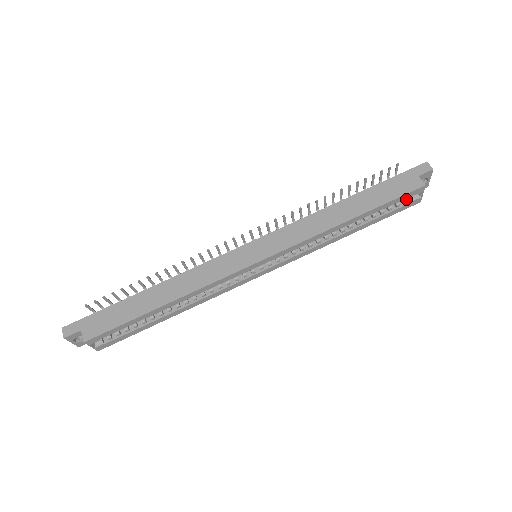
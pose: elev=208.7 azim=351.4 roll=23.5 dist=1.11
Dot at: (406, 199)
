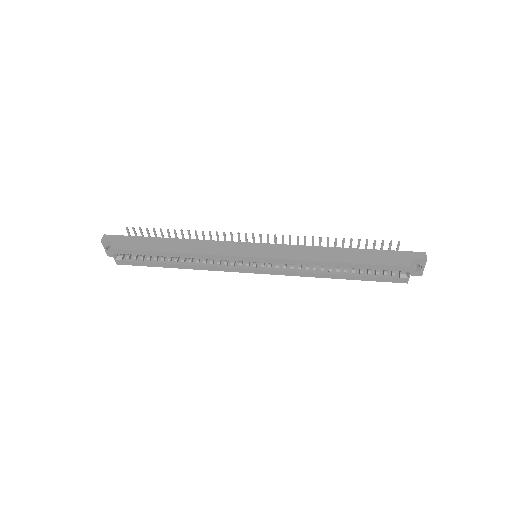
Dot at: (394, 273)
